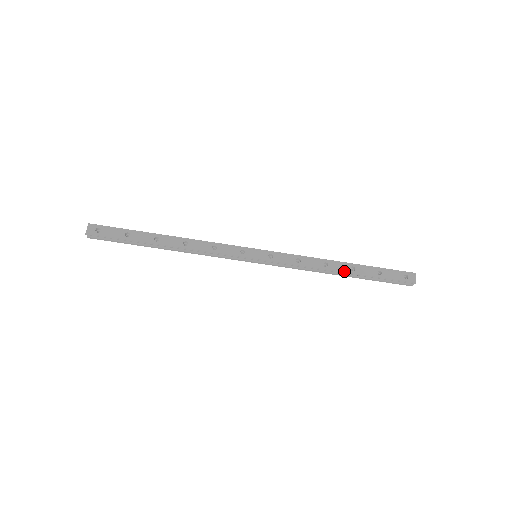
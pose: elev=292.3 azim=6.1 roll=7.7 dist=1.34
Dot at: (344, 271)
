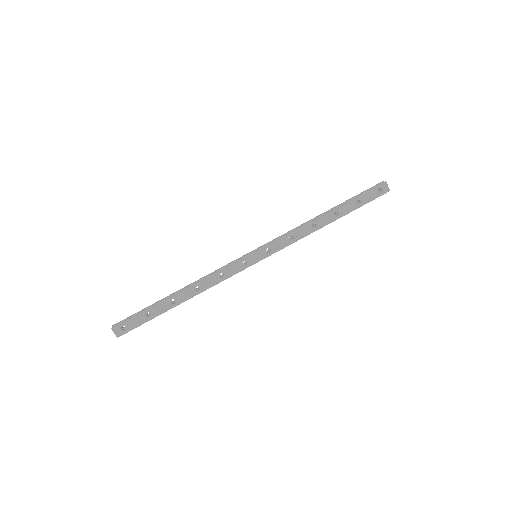
Dot at: (331, 221)
